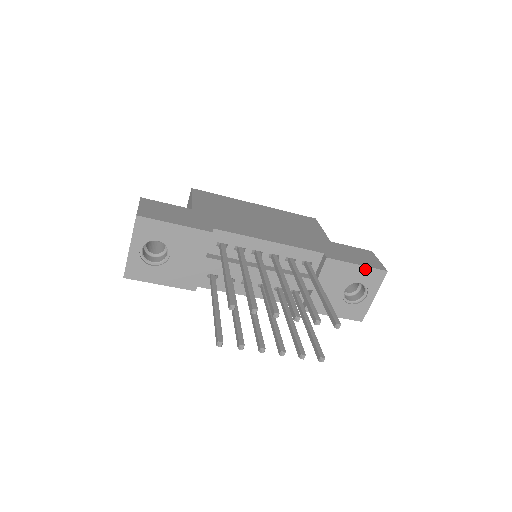
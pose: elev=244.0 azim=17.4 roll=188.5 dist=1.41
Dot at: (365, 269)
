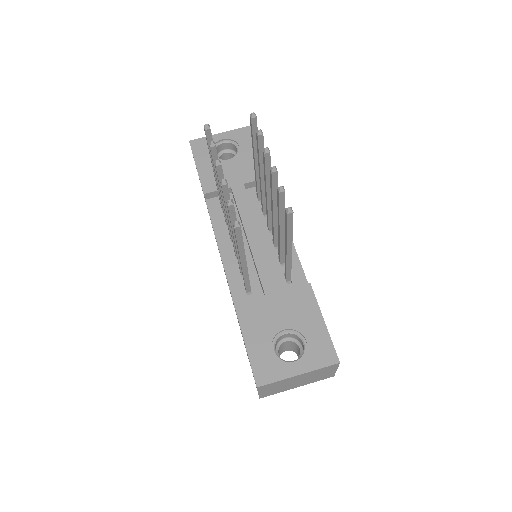
Dot at: (325, 334)
